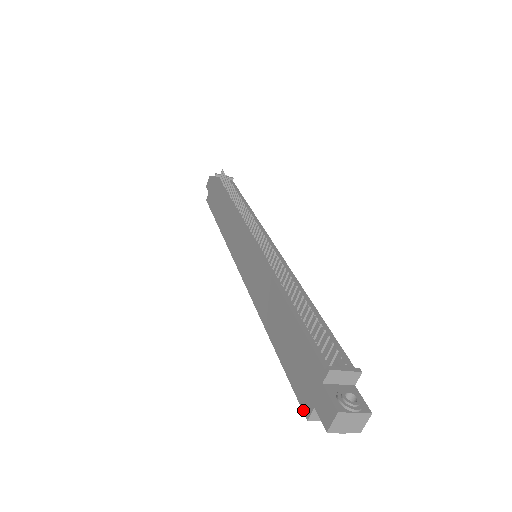
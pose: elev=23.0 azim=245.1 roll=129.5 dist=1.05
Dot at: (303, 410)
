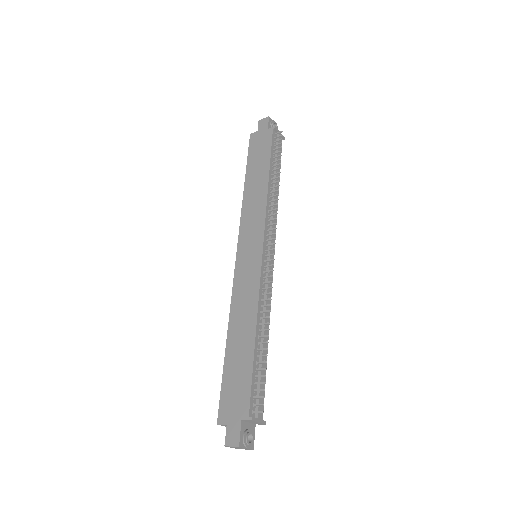
Dot at: (218, 416)
